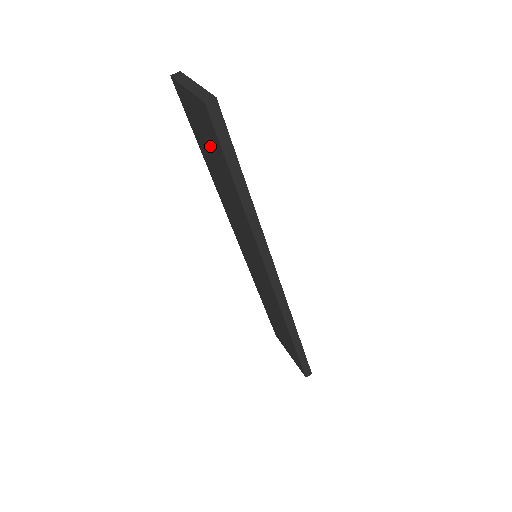
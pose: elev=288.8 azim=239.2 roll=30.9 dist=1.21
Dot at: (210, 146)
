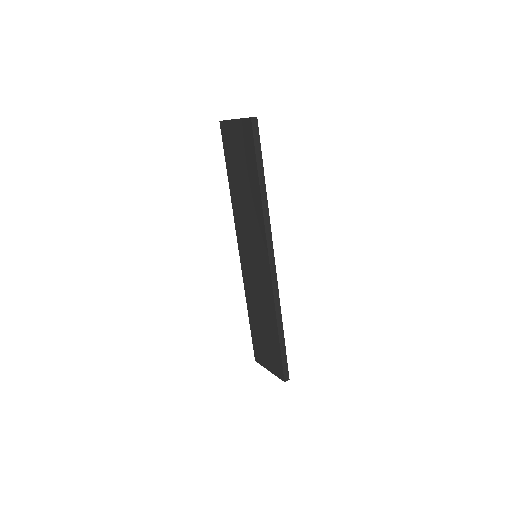
Dot at: (242, 158)
